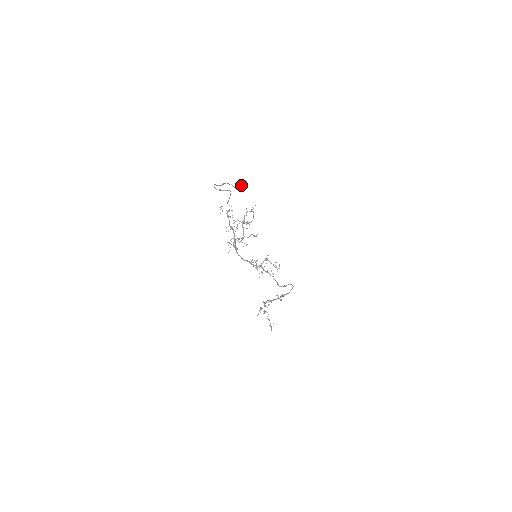
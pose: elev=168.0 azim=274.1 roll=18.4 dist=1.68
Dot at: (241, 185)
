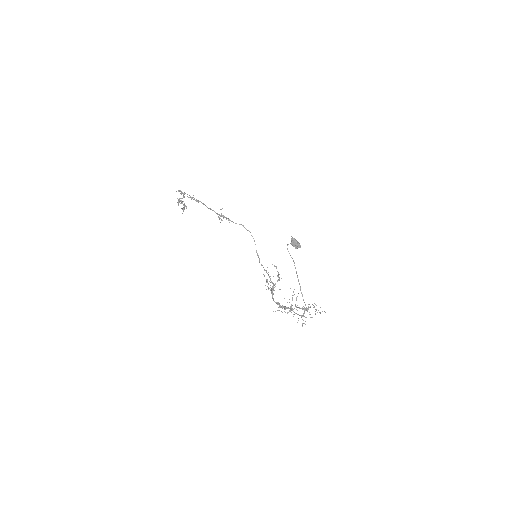
Dot at: (293, 246)
